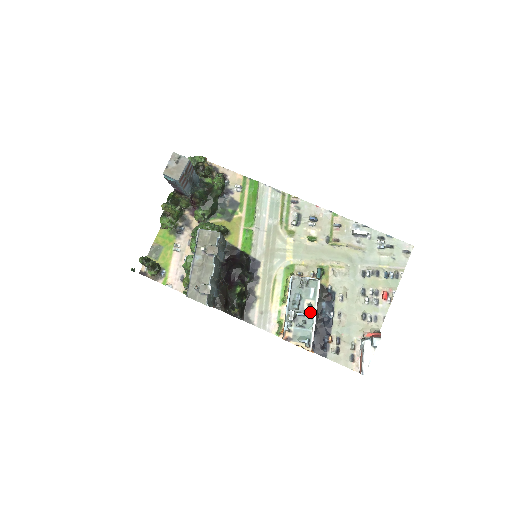
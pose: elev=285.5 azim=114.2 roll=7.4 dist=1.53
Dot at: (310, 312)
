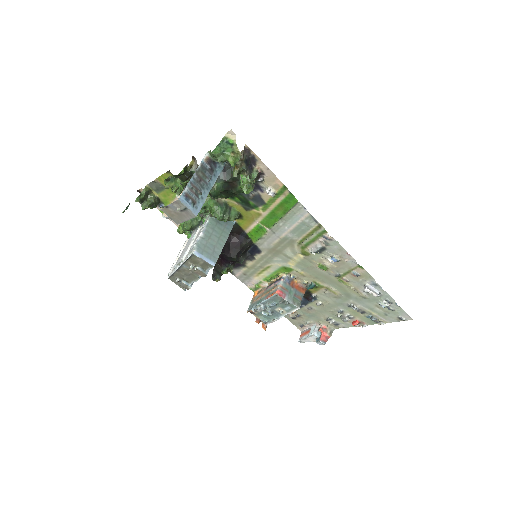
Dot at: (278, 313)
